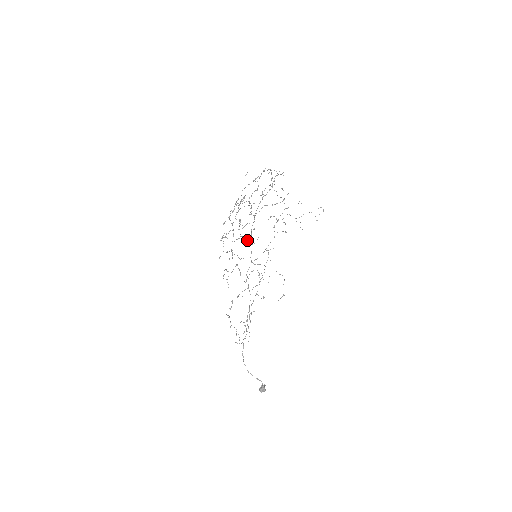
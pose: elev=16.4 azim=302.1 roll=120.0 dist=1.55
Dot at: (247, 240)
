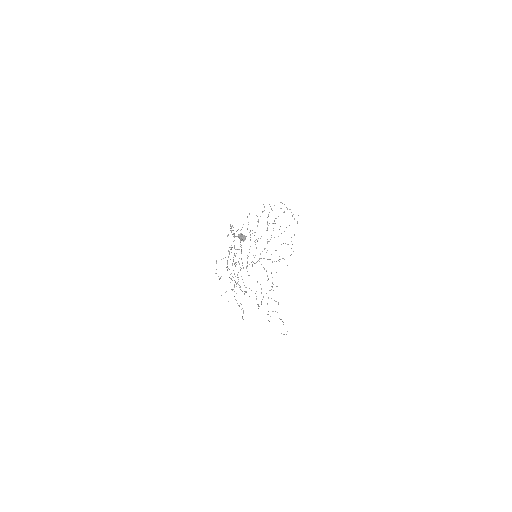
Dot at: occluded
